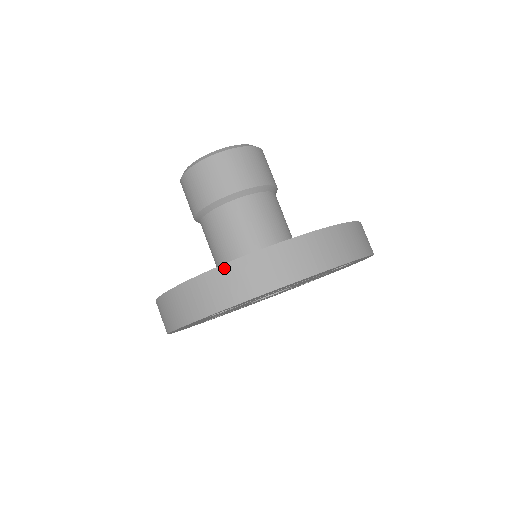
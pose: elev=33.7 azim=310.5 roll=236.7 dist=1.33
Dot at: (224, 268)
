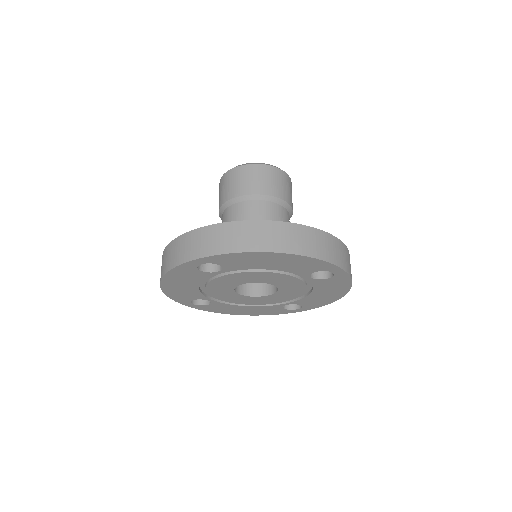
Dot at: (226, 225)
